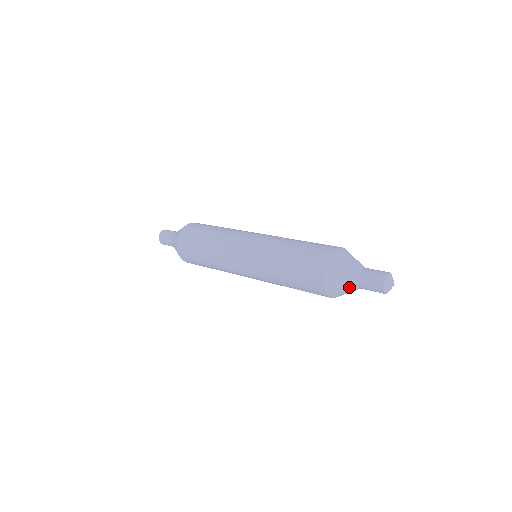
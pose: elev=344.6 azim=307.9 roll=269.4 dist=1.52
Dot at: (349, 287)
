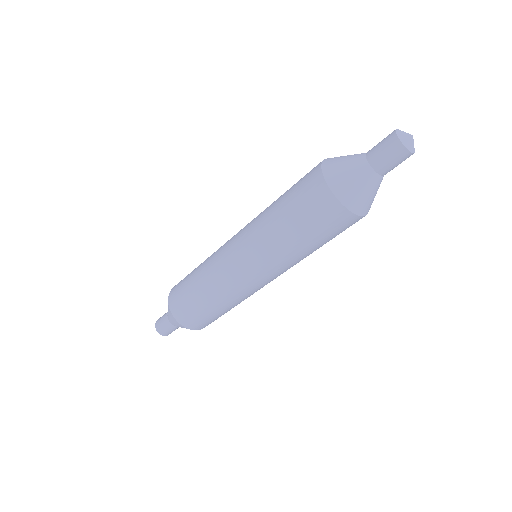
Dot at: (353, 162)
